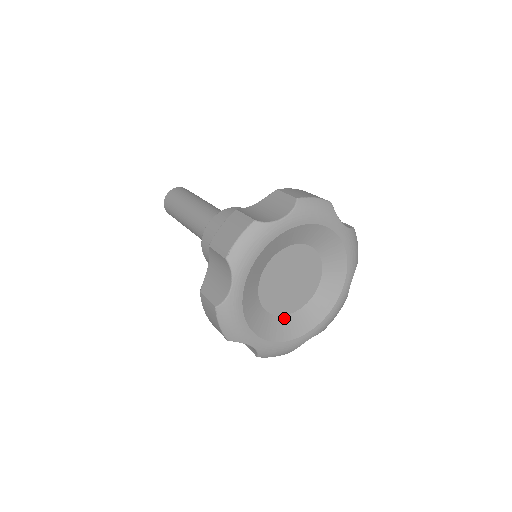
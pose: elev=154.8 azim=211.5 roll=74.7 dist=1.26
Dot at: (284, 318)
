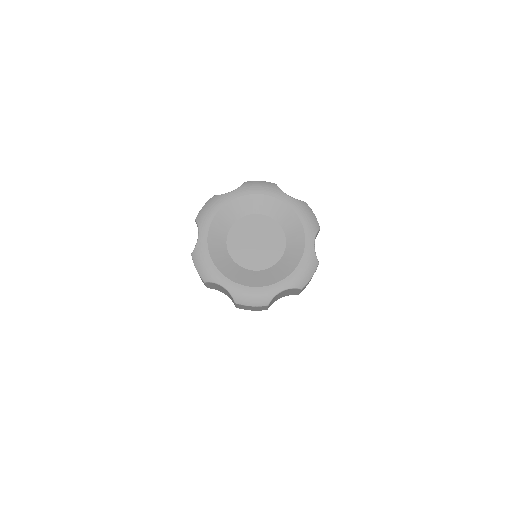
Dot at: (228, 256)
